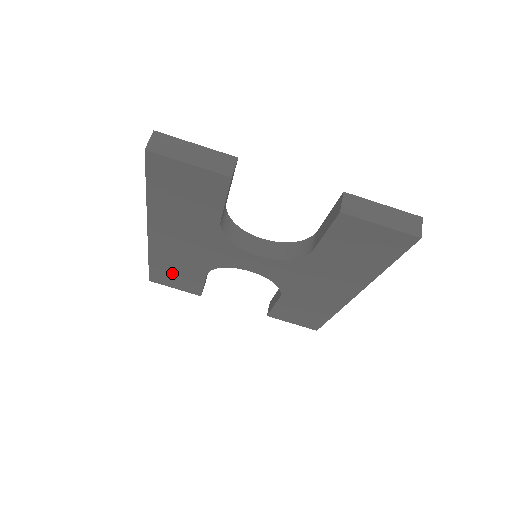
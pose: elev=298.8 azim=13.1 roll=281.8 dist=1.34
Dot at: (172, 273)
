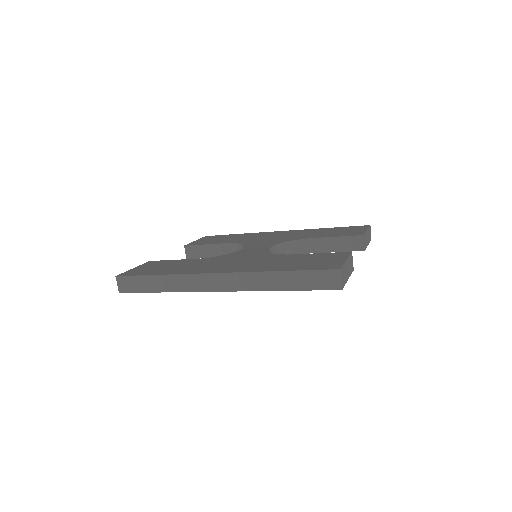
Dot at: occluded
